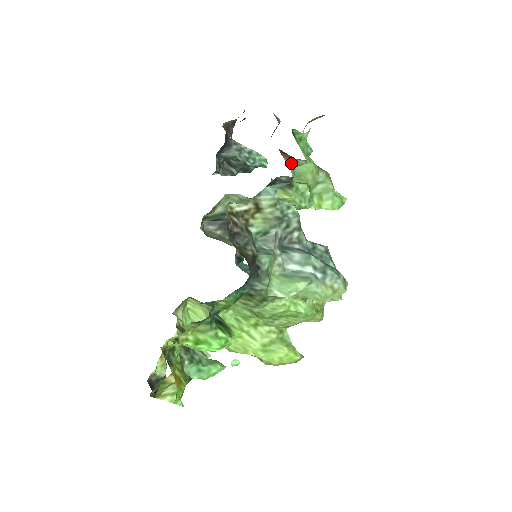
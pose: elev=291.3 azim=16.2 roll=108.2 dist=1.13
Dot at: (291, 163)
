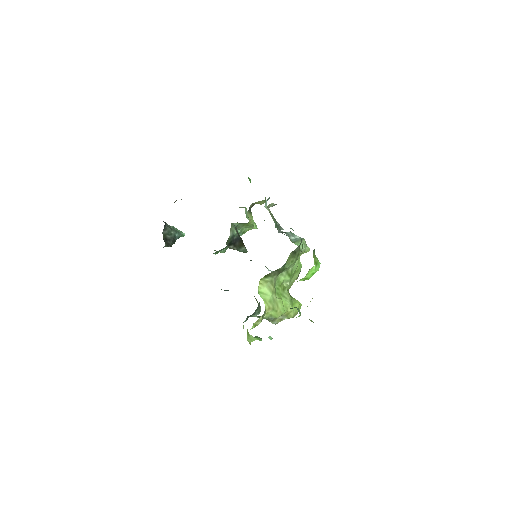
Dot at: occluded
